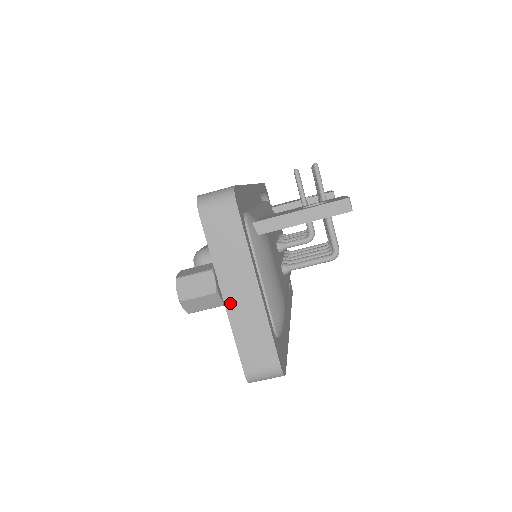
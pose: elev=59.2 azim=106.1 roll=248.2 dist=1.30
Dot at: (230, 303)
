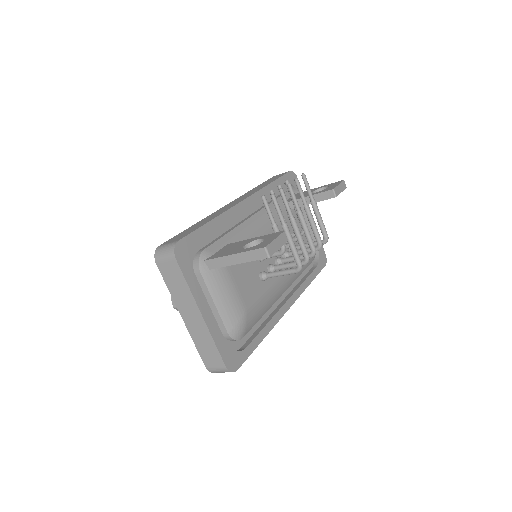
Dot at: (187, 323)
